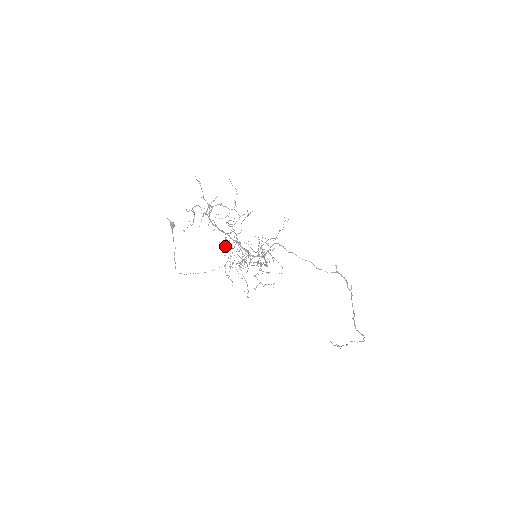
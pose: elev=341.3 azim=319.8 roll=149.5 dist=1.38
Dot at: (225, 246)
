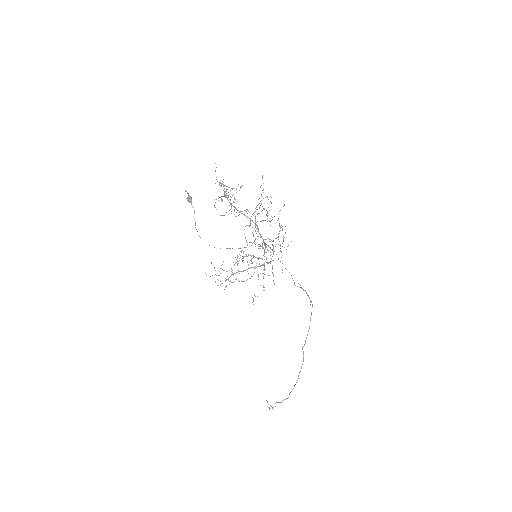
Dot at: occluded
